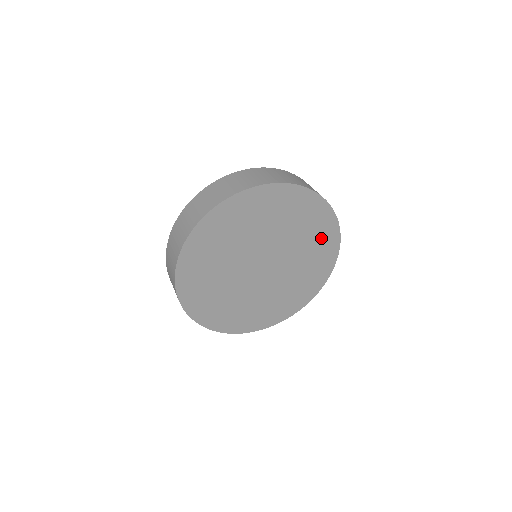
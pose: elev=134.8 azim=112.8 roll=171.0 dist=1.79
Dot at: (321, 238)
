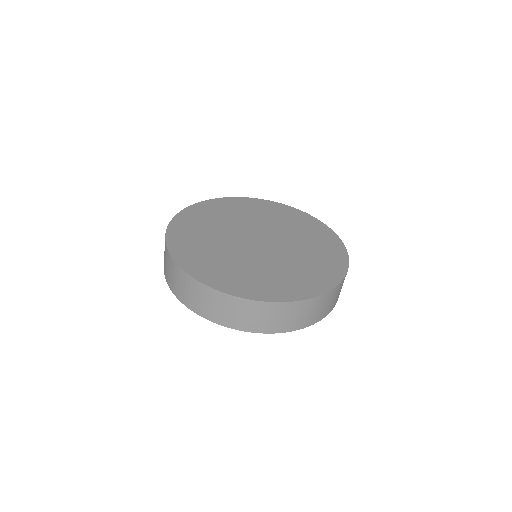
Dot at: occluded
